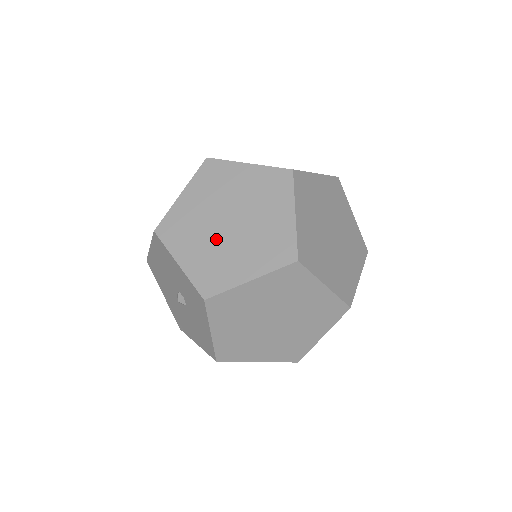
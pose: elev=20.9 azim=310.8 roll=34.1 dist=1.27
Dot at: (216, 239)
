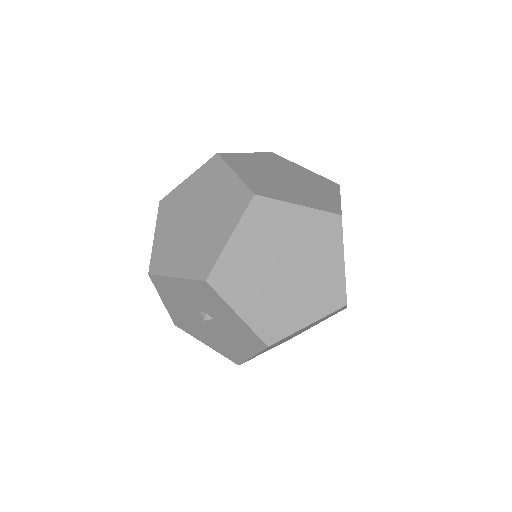
Dot at: (192, 237)
